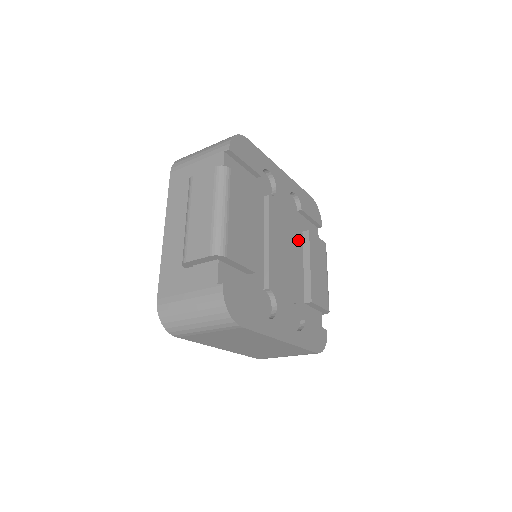
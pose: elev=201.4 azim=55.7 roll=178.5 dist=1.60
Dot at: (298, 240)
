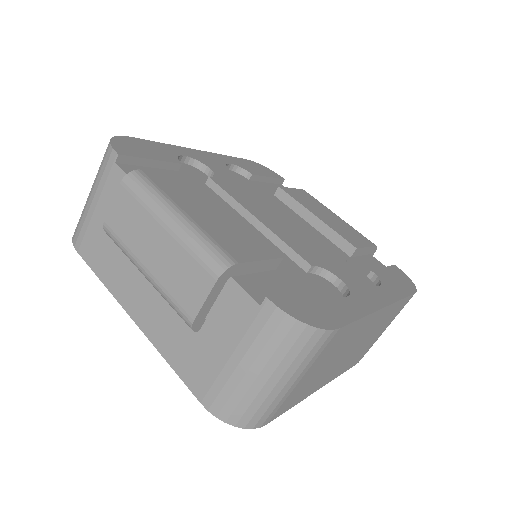
Dot at: occluded
